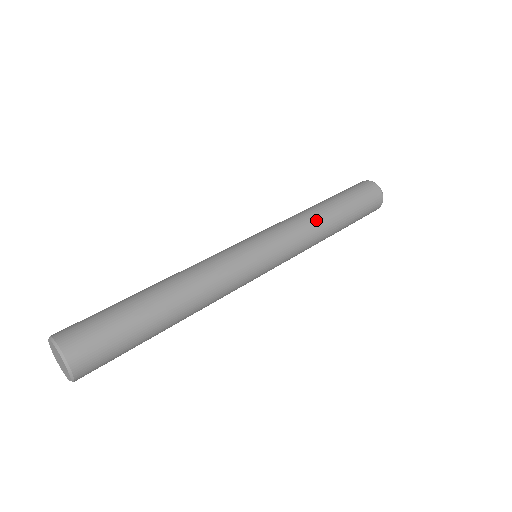
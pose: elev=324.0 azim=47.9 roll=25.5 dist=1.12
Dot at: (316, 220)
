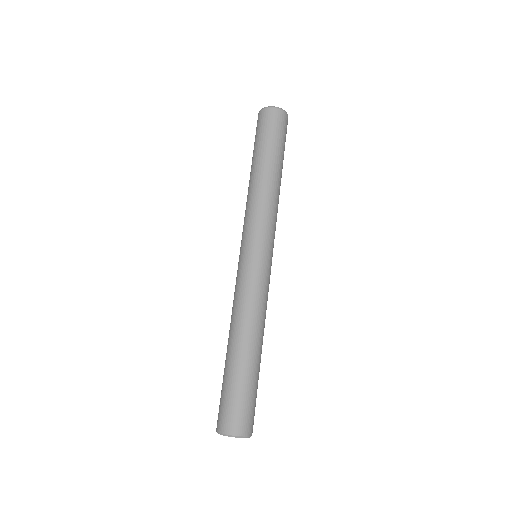
Dot at: occluded
